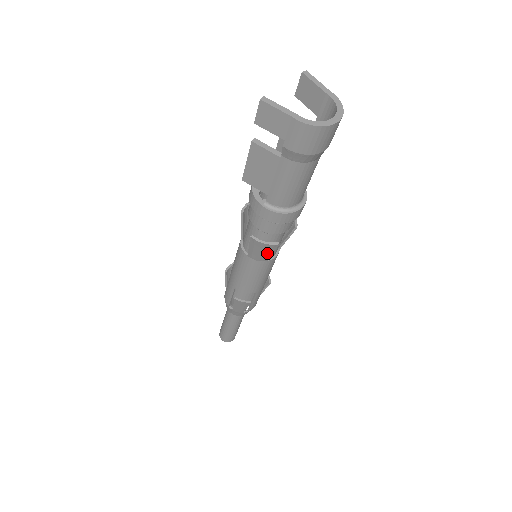
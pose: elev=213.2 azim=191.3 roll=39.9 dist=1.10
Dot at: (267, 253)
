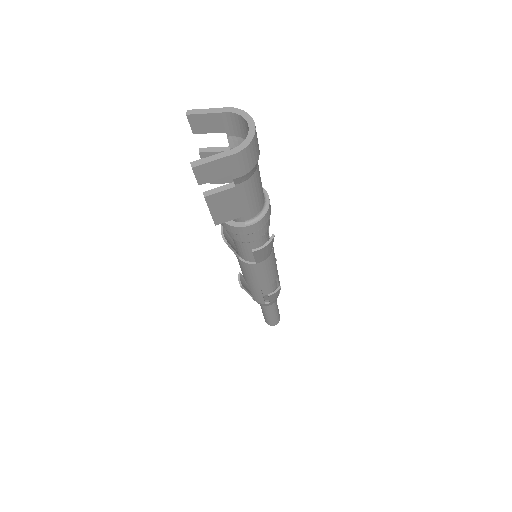
Dot at: (270, 249)
